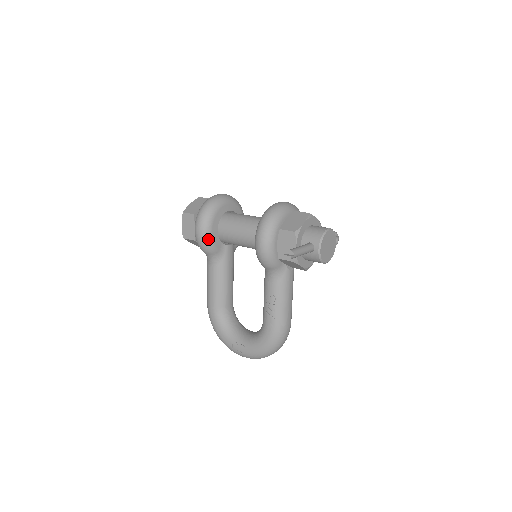
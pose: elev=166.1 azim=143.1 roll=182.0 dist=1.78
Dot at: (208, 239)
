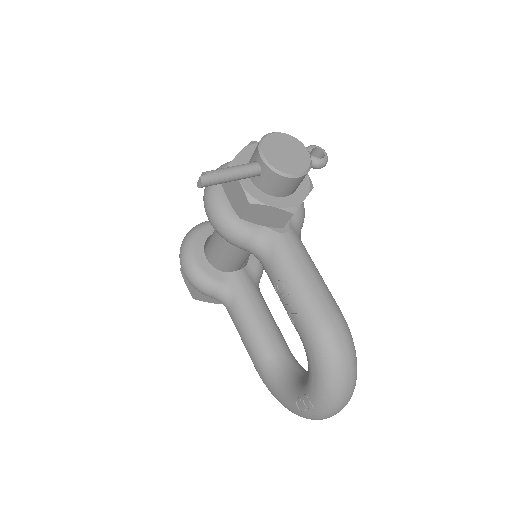
Dot at: (197, 273)
